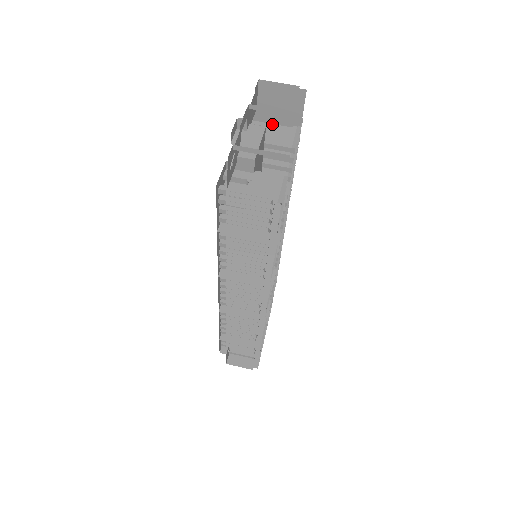
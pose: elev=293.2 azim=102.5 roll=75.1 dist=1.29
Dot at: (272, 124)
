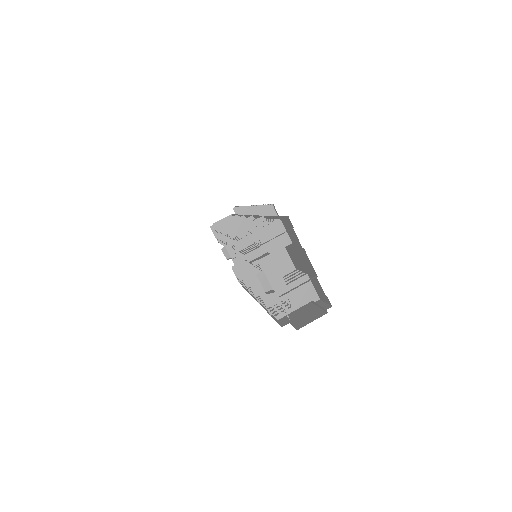
Dot at: (258, 230)
